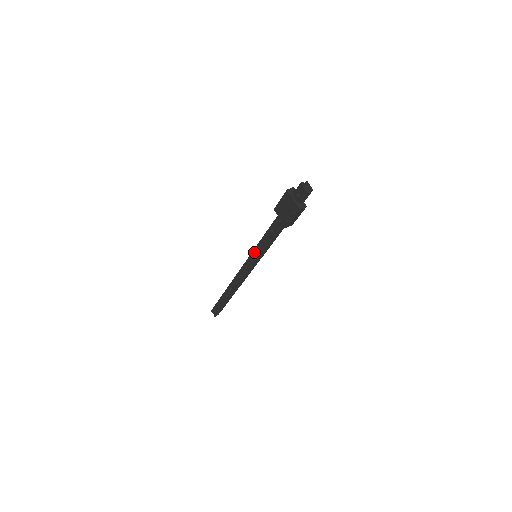
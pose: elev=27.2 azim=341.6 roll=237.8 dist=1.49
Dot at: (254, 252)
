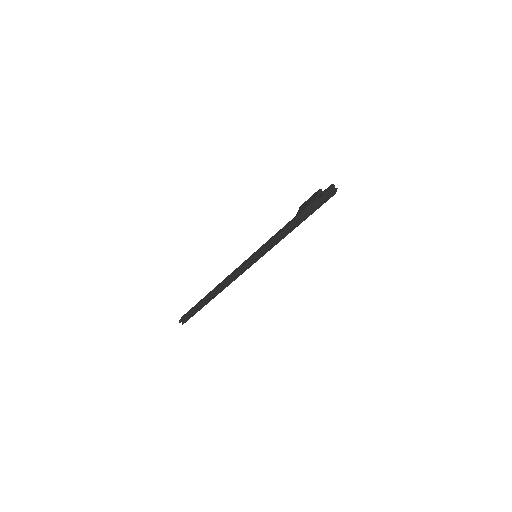
Dot at: (258, 250)
